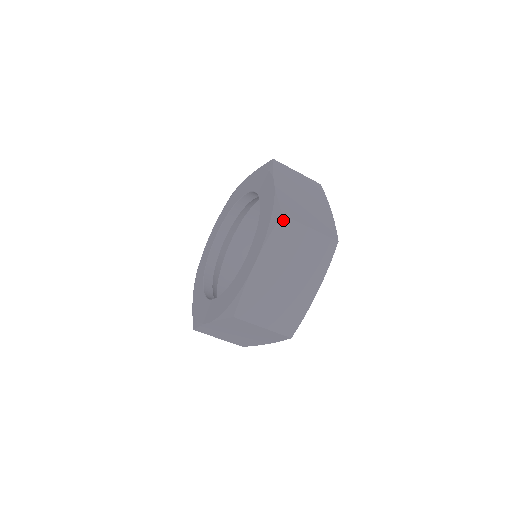
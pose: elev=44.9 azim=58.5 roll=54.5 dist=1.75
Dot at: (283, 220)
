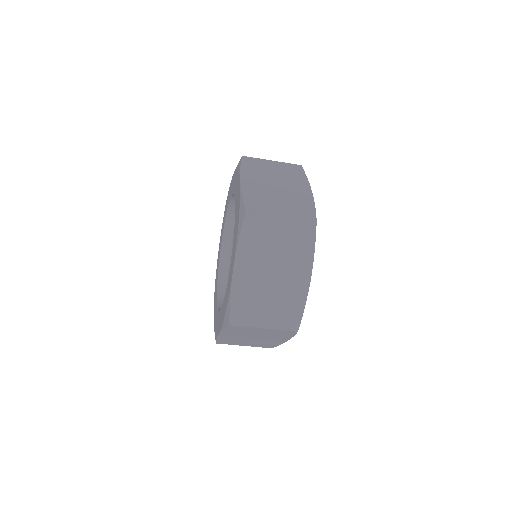
Dot at: (232, 326)
